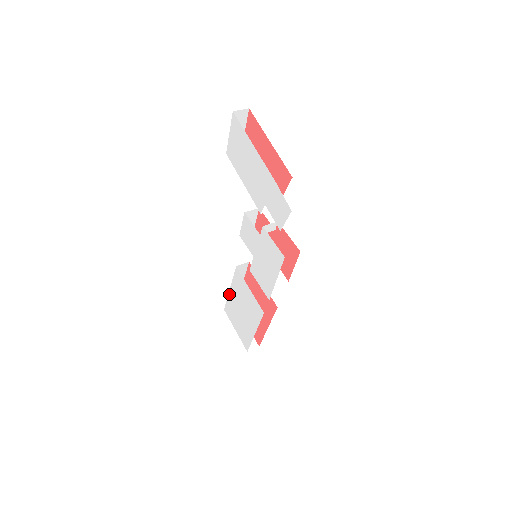
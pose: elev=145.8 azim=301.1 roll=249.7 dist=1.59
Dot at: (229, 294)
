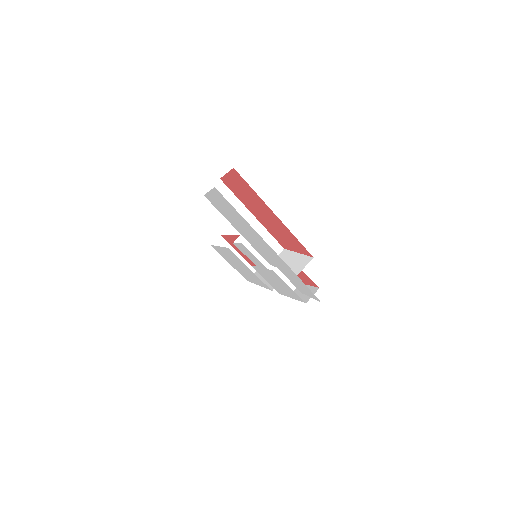
Dot at: (218, 247)
